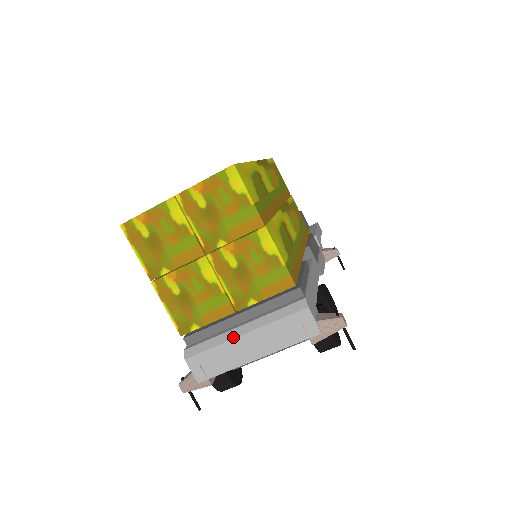
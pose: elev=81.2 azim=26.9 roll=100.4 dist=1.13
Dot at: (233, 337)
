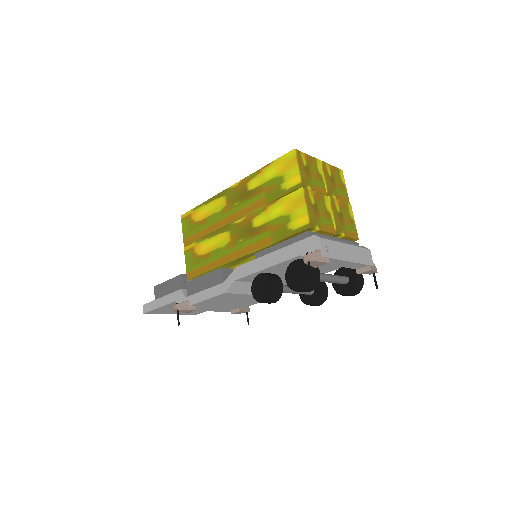
Dot at: (342, 242)
